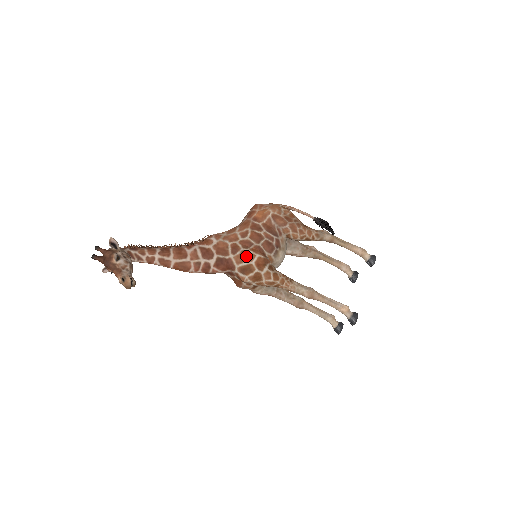
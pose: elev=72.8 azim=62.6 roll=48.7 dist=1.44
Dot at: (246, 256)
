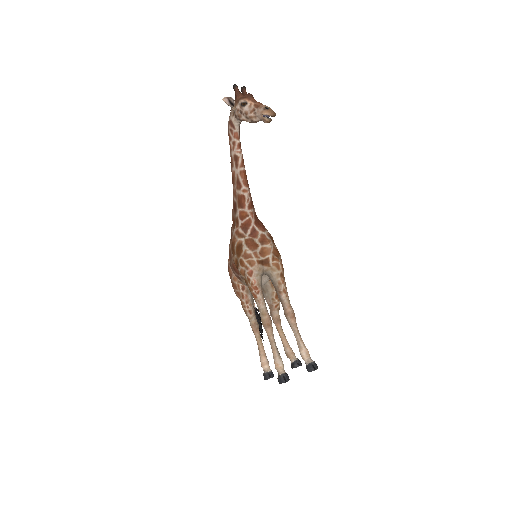
Dot at: occluded
